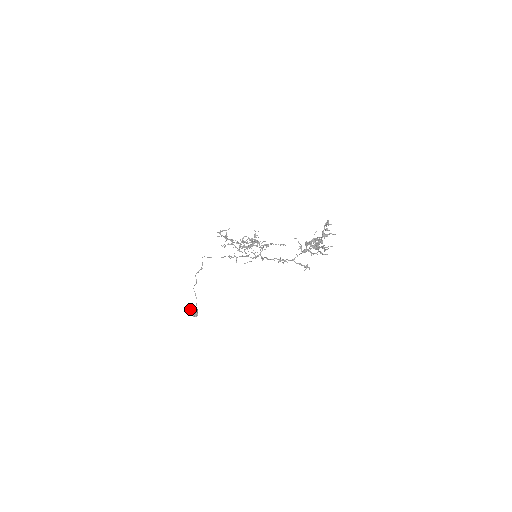
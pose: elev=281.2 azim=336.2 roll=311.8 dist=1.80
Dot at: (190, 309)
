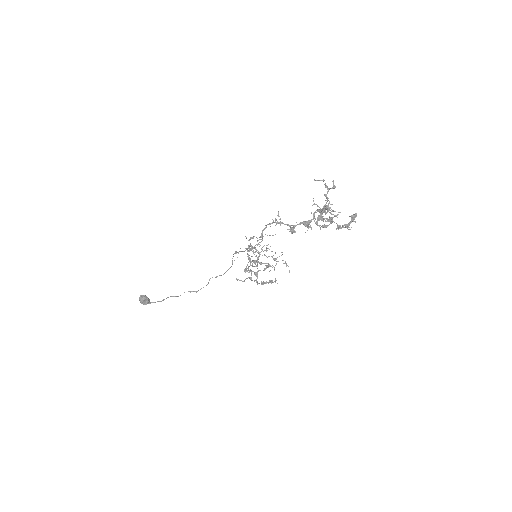
Dot at: occluded
